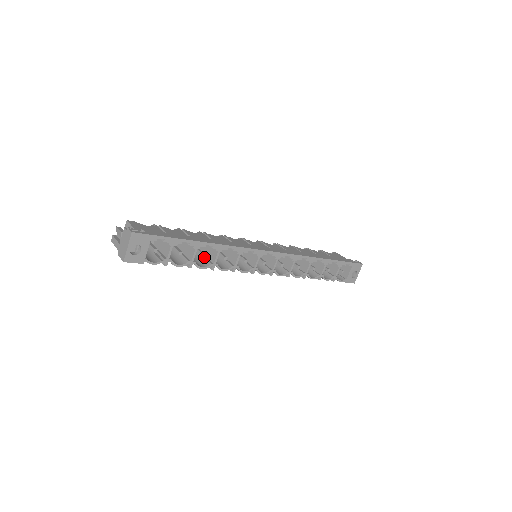
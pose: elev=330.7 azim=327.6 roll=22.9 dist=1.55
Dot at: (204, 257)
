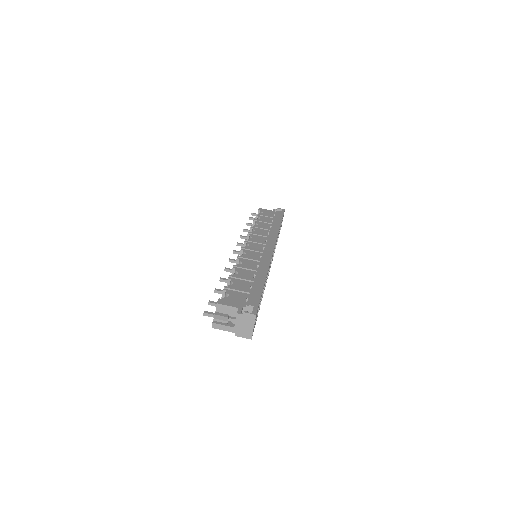
Dot at: occluded
